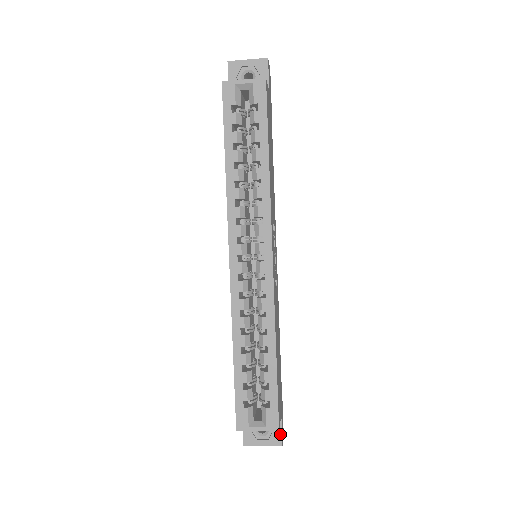
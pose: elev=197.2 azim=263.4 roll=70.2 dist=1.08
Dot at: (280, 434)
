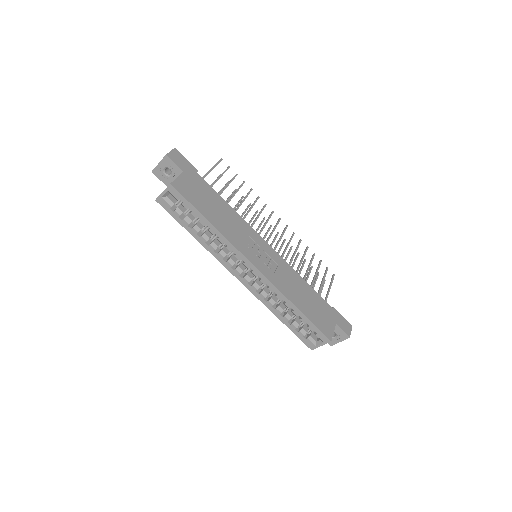
Dot at: (344, 333)
